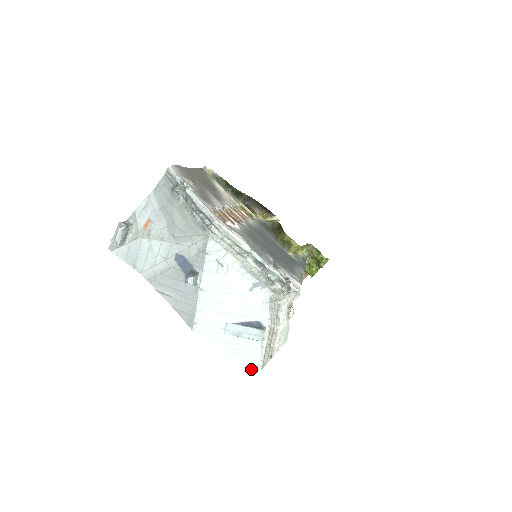
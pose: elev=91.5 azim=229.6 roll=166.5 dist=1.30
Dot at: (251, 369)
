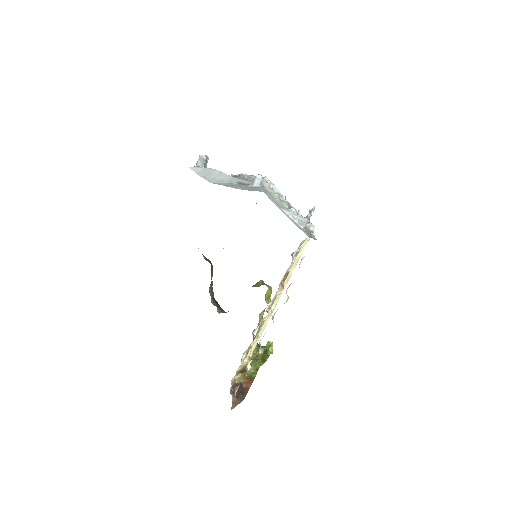
Dot at: occluded
